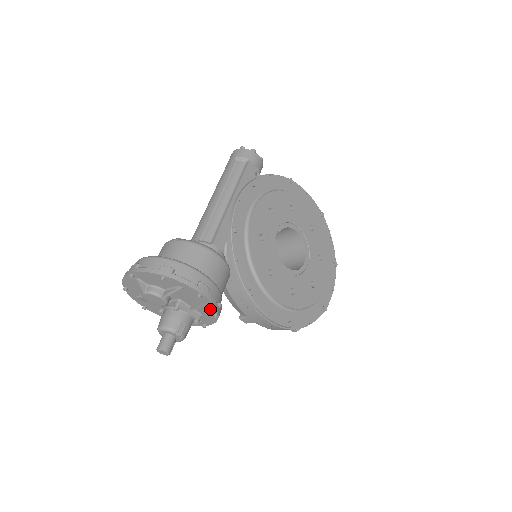
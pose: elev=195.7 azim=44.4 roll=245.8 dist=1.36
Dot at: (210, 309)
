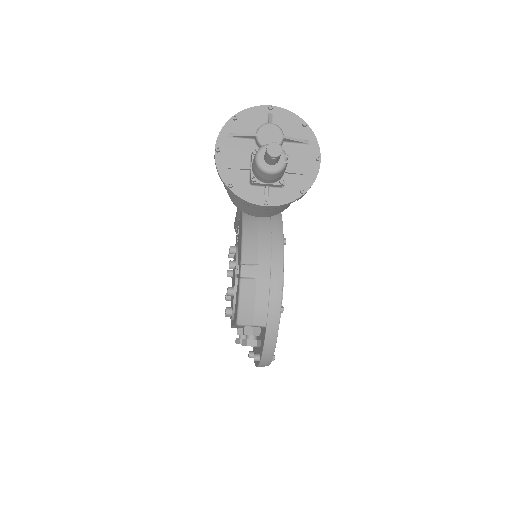
Dot at: (305, 182)
